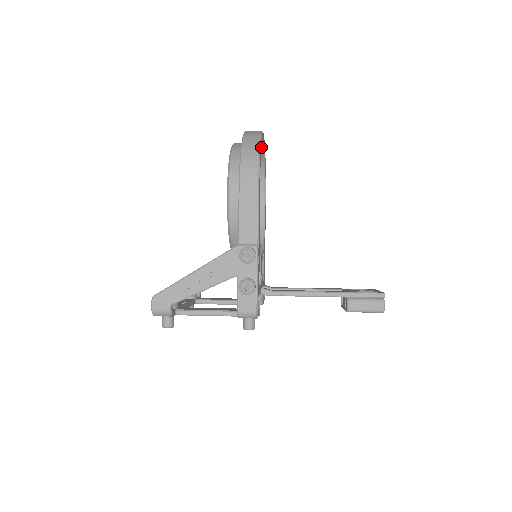
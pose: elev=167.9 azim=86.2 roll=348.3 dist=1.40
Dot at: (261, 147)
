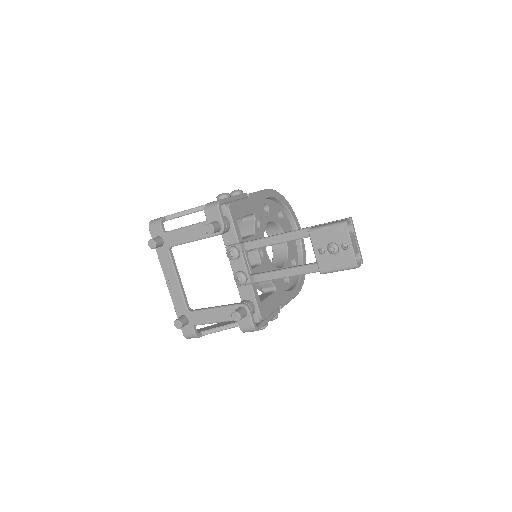
Dot at: (287, 205)
